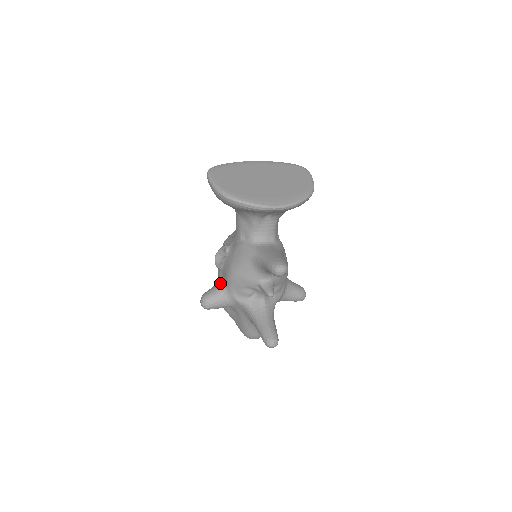
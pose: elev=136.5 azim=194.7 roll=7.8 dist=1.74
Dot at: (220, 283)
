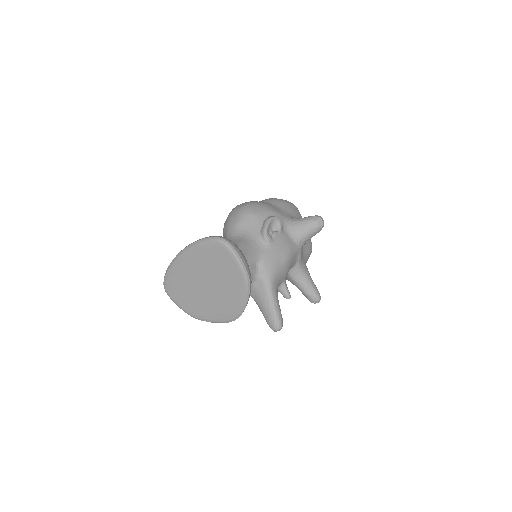
Dot at: occluded
